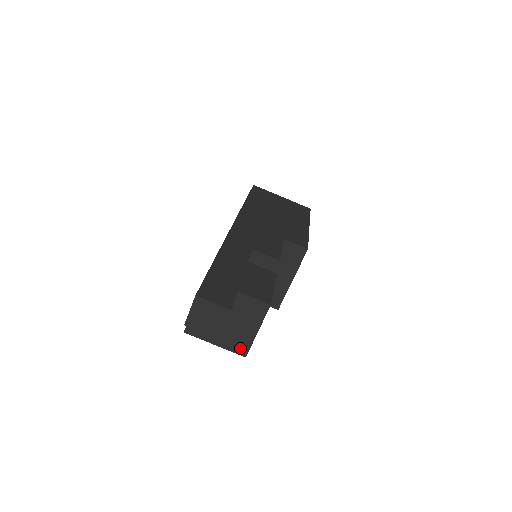
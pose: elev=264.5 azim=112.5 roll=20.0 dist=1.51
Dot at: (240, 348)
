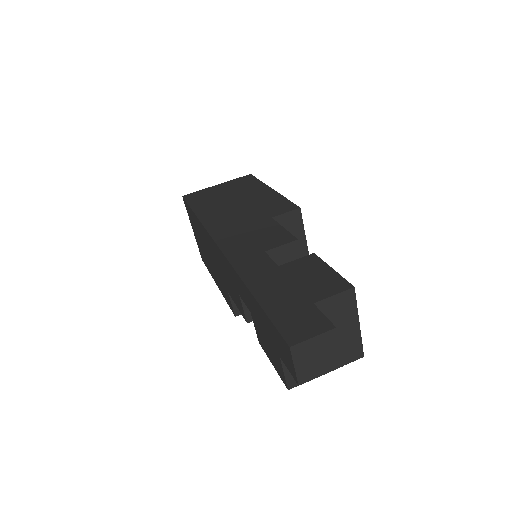
Dot at: (353, 353)
